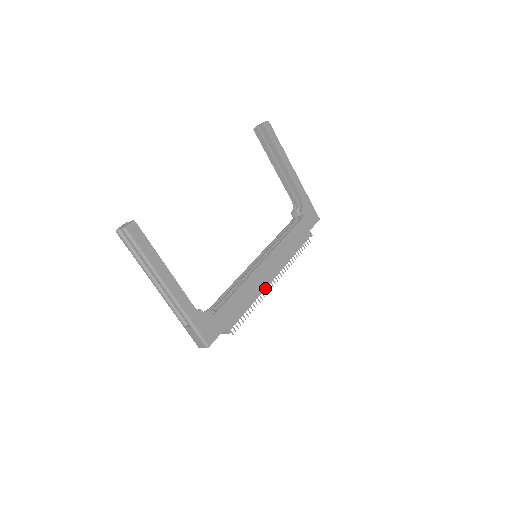
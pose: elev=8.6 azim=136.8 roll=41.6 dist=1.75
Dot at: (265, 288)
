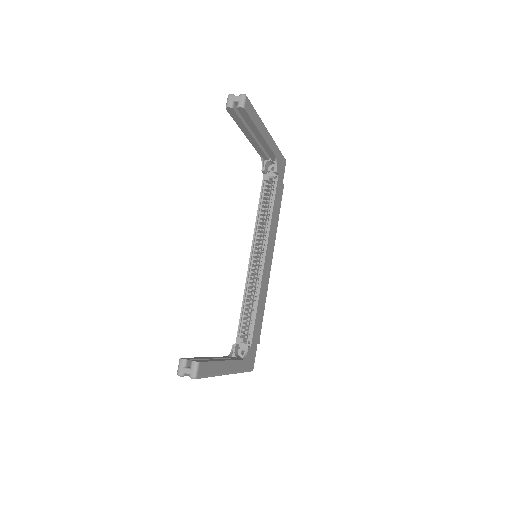
Dot at: occluded
